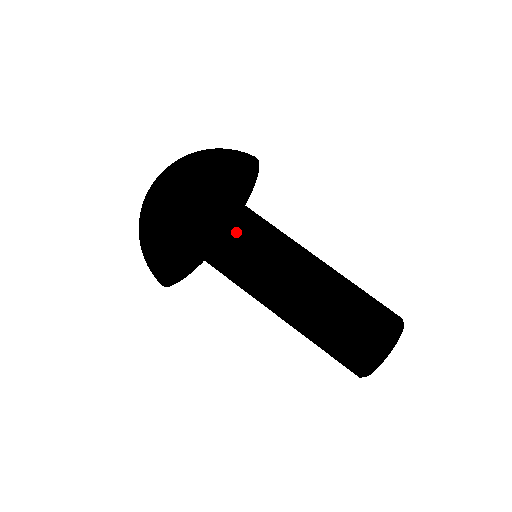
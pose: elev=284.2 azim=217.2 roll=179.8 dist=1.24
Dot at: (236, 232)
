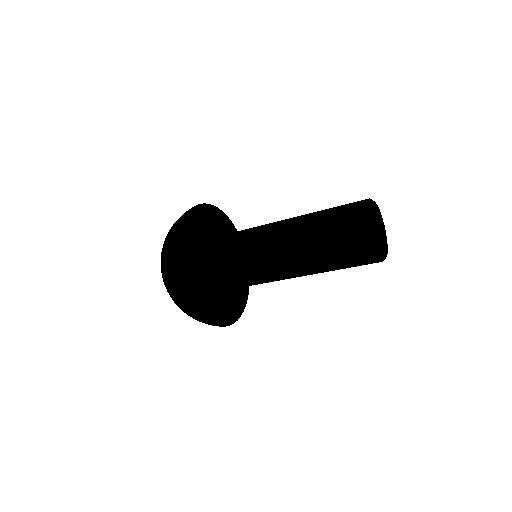
Dot at: (225, 260)
